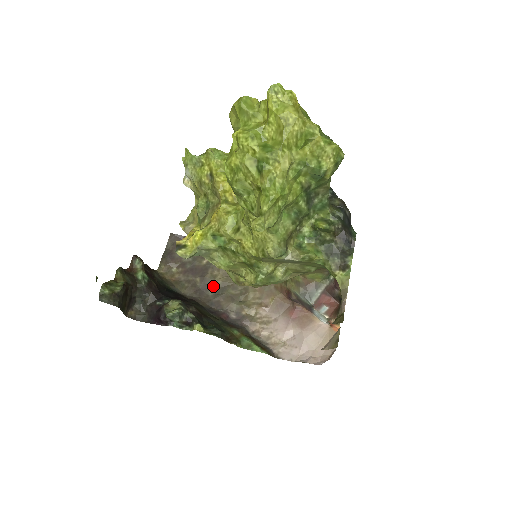
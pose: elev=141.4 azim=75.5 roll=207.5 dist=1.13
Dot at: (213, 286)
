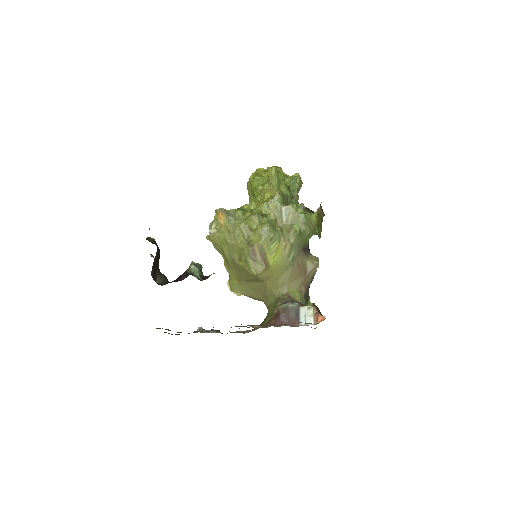
Dot at: occluded
